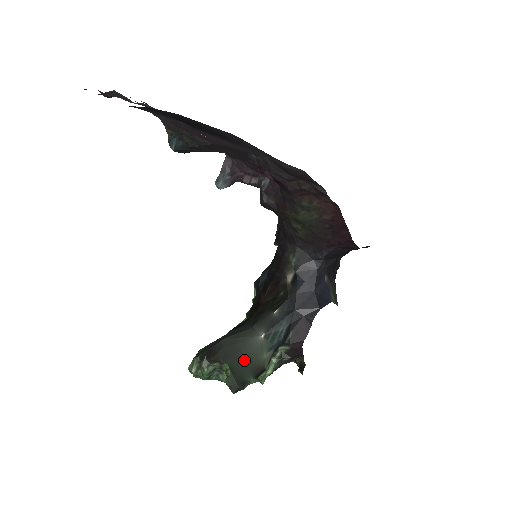
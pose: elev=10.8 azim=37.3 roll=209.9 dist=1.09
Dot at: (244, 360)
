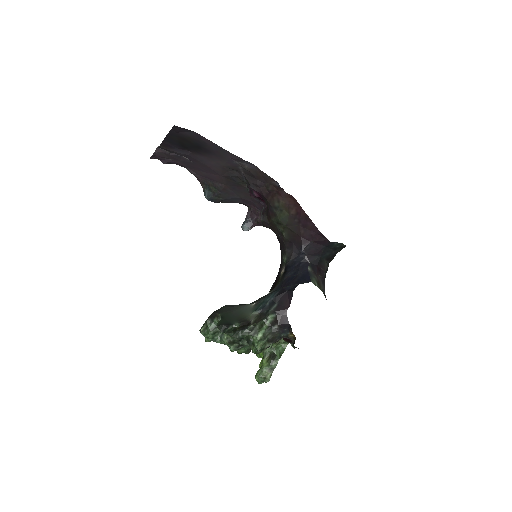
Dot at: (234, 314)
